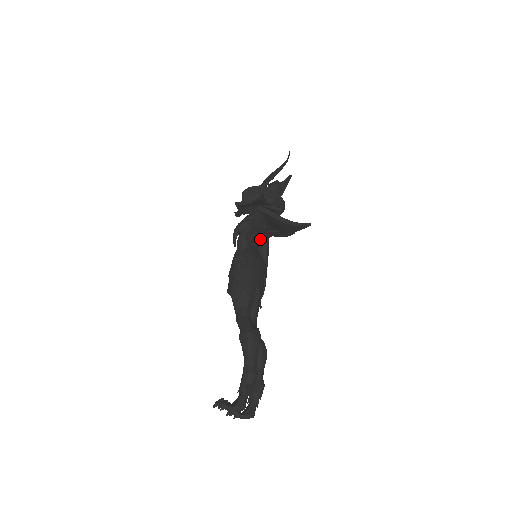
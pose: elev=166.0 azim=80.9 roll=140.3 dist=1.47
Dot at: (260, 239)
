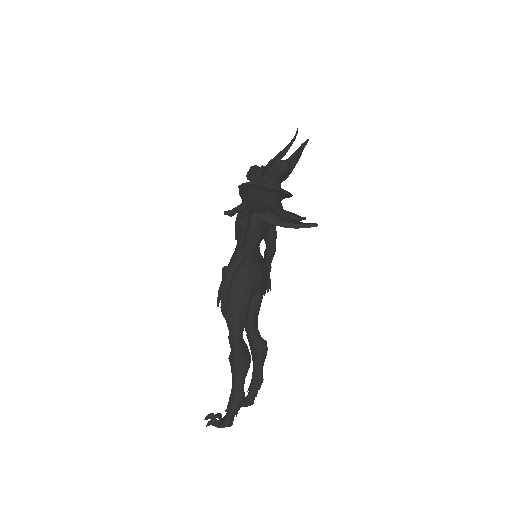
Dot at: (261, 237)
